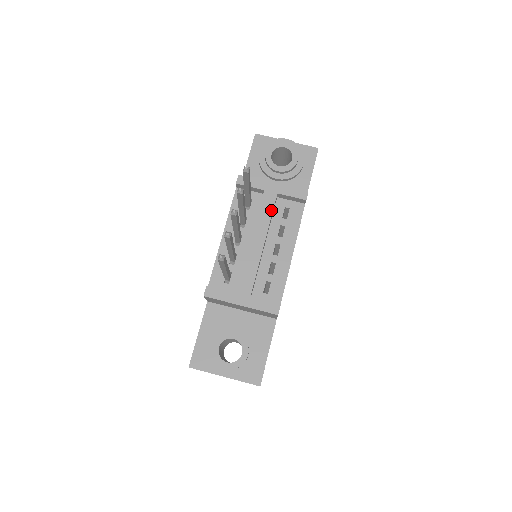
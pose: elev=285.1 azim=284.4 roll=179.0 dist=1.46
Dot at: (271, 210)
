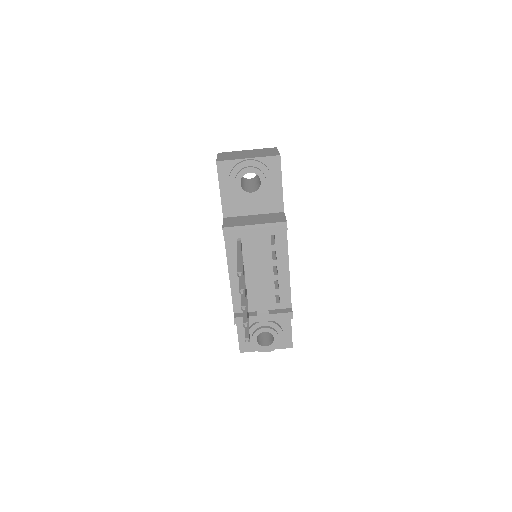
Dot at: (261, 248)
